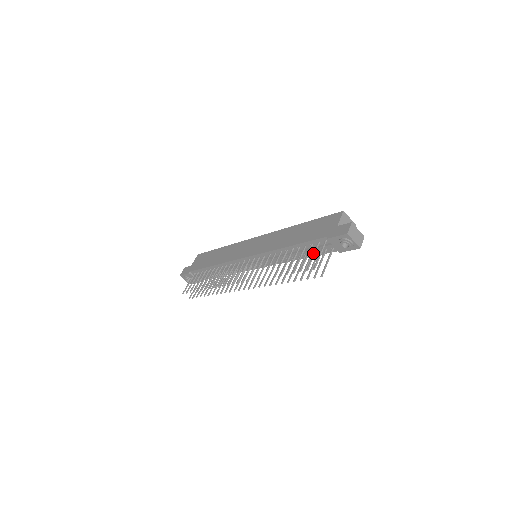
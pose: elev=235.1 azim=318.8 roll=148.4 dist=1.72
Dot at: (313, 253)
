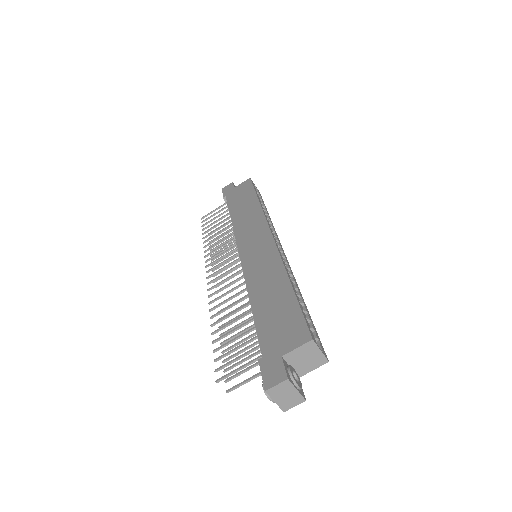
Dot at: (242, 354)
